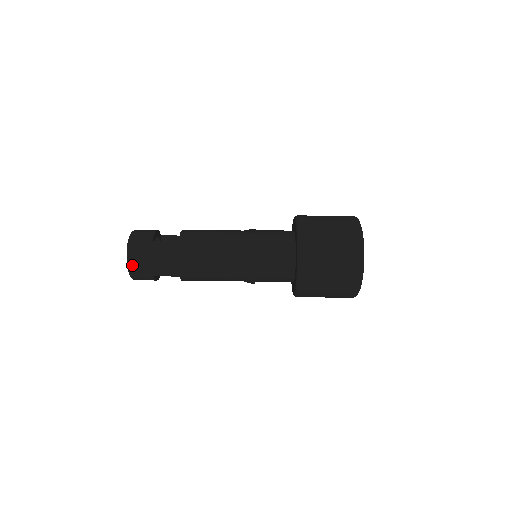
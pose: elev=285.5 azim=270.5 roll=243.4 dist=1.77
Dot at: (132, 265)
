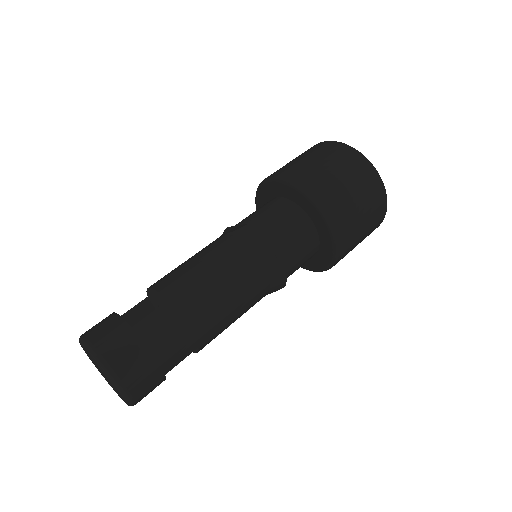
Dot at: (128, 384)
